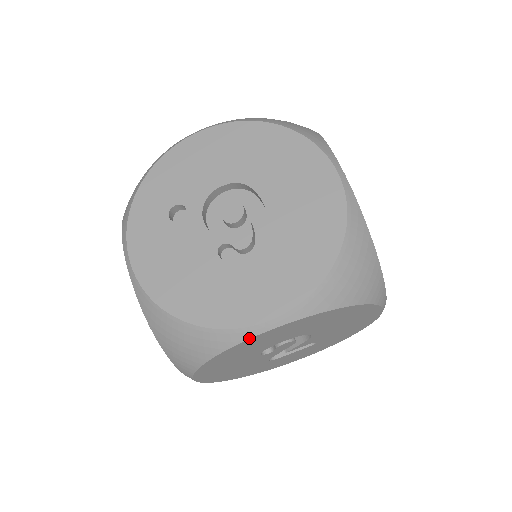
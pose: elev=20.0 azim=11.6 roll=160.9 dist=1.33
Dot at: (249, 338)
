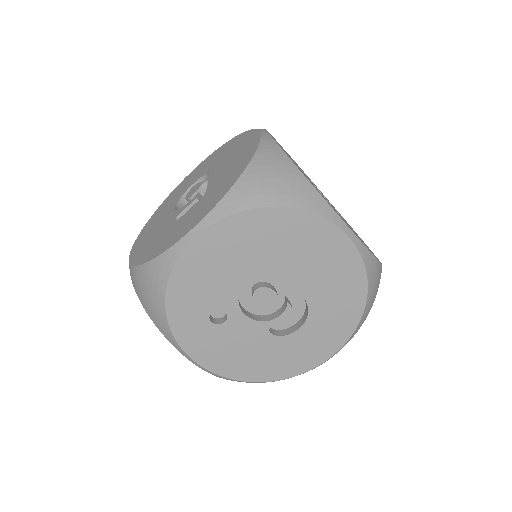
Dot at: occluded
